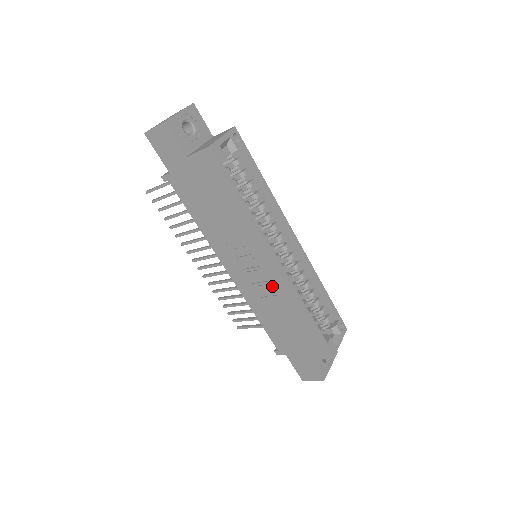
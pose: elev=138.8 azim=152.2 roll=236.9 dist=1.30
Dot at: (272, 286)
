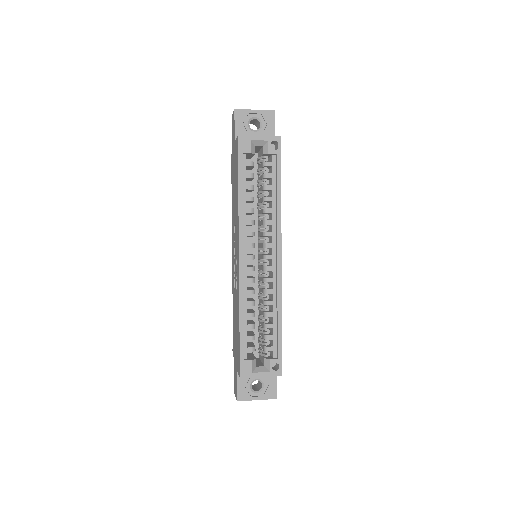
Dot at: occluded
